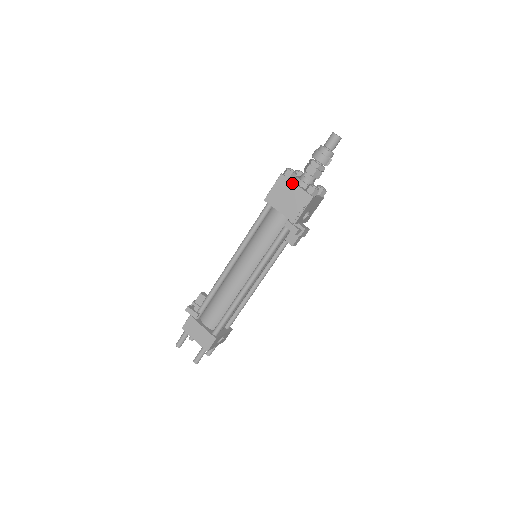
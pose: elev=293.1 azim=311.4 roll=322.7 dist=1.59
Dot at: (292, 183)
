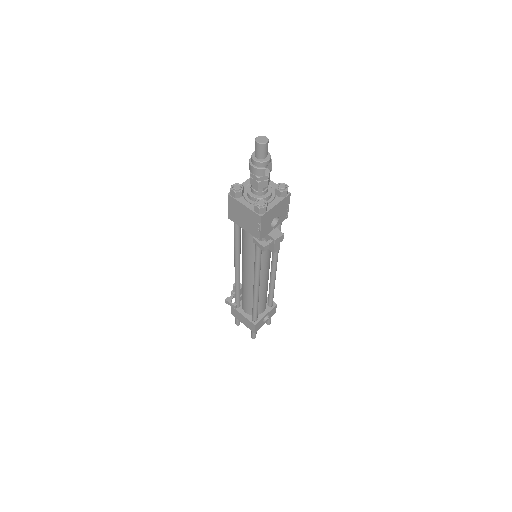
Dot at: (239, 203)
